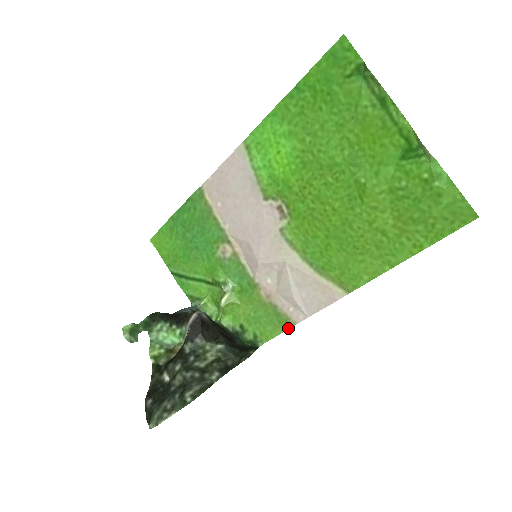
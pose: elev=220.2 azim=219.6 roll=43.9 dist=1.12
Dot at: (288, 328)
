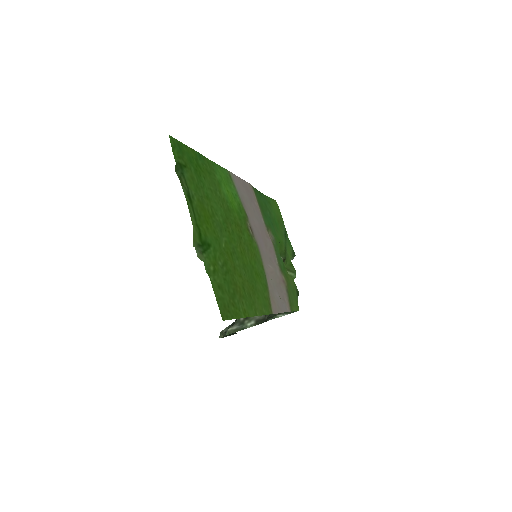
Dot at: (292, 311)
